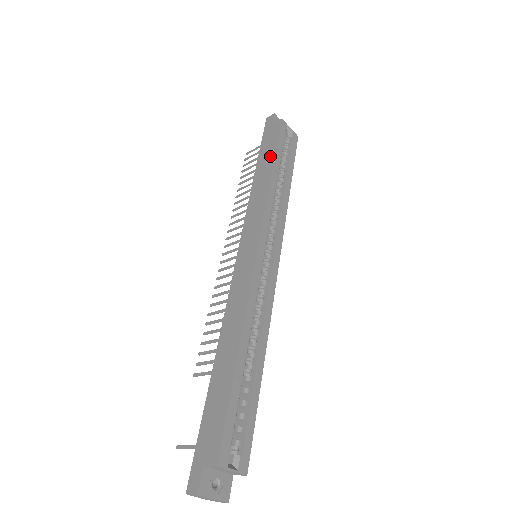
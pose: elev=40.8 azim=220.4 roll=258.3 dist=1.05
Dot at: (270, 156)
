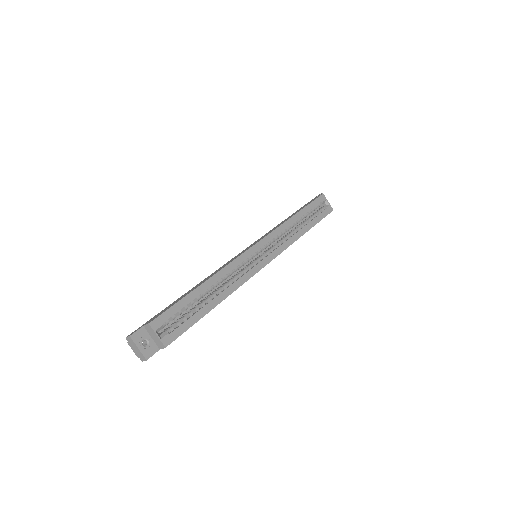
Dot at: occluded
